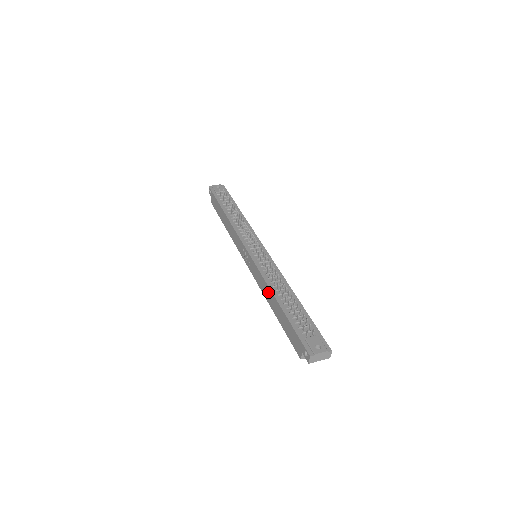
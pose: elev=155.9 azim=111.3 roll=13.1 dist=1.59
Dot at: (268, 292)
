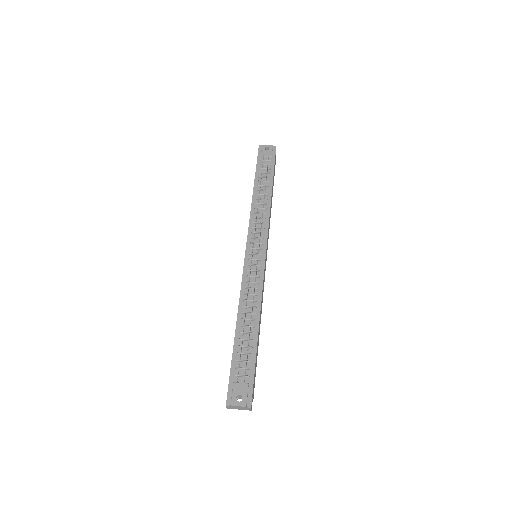
Dot at: occluded
